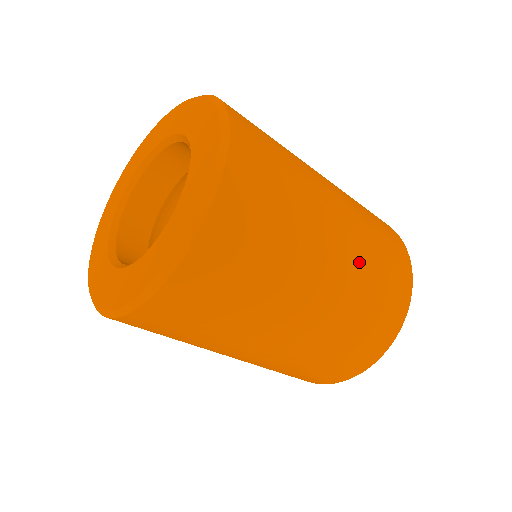
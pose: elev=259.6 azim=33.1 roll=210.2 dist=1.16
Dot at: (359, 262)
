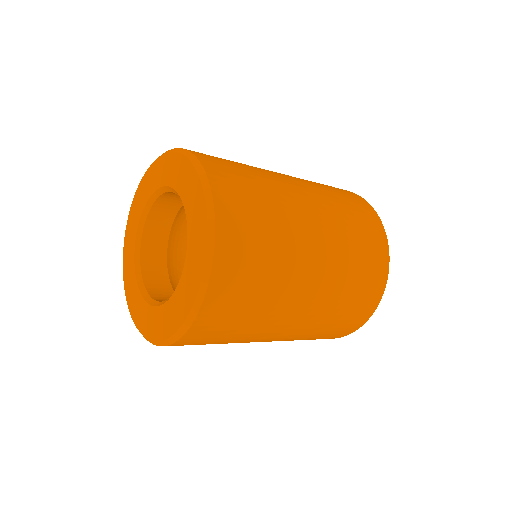
Dot at: (330, 298)
